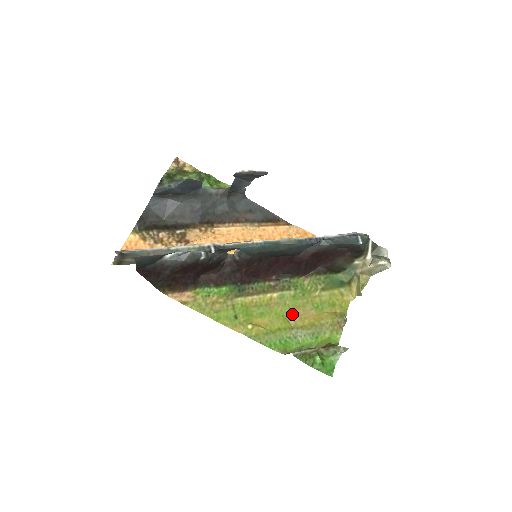
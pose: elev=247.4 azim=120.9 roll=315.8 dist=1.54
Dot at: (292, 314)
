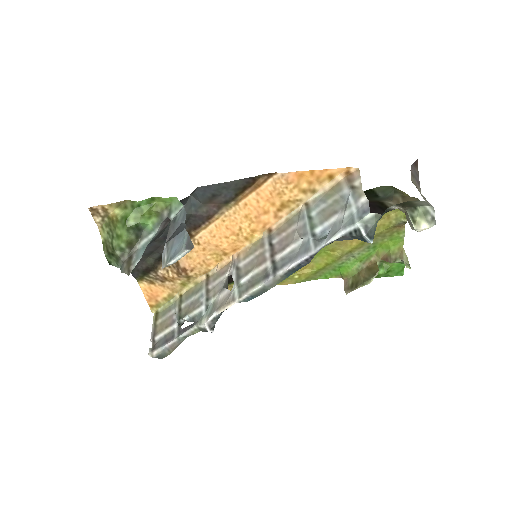
Dot at: (334, 246)
